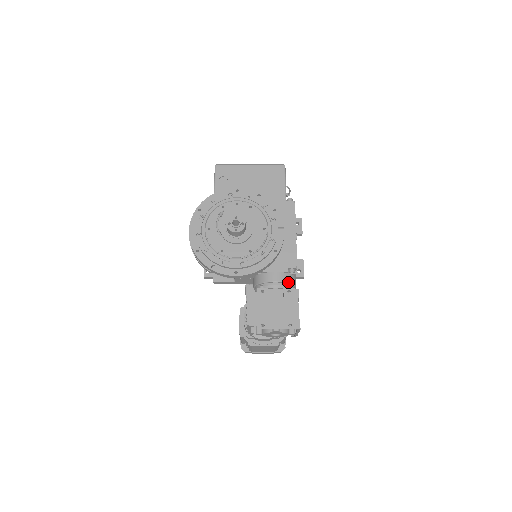
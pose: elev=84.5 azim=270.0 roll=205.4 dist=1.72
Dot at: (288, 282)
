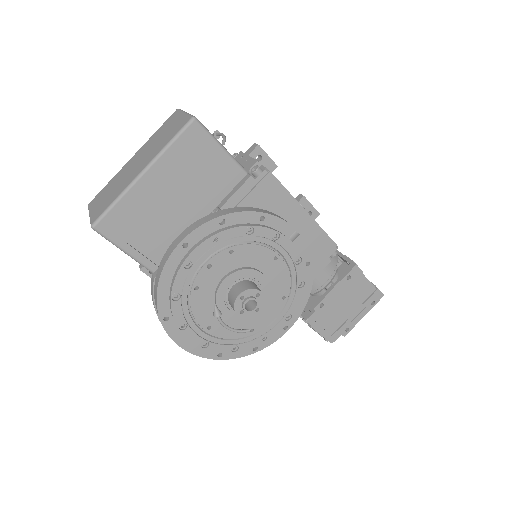
Dot at: (335, 266)
